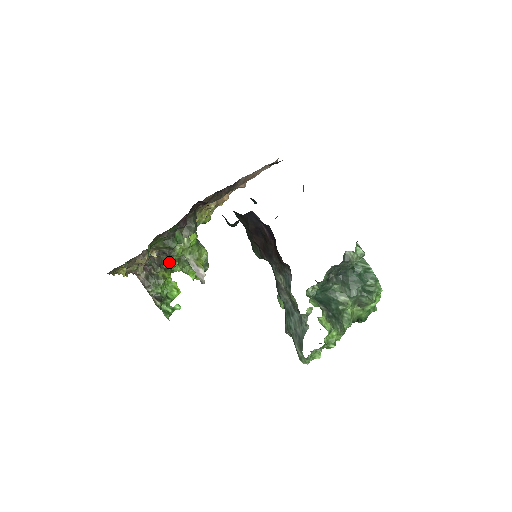
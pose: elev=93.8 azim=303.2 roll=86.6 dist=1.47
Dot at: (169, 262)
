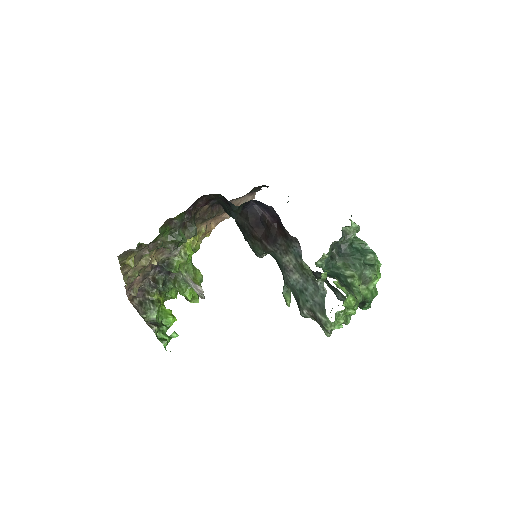
Dot at: (164, 284)
